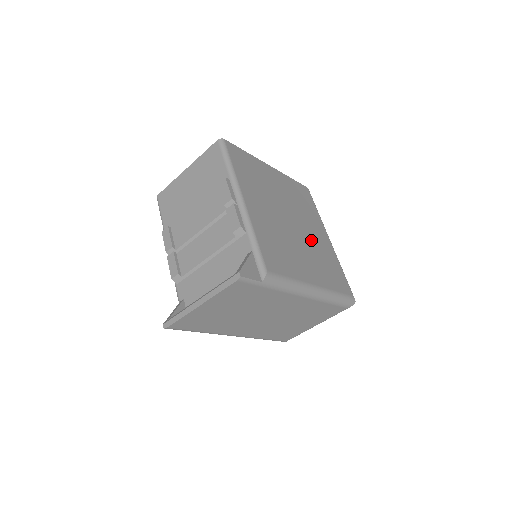
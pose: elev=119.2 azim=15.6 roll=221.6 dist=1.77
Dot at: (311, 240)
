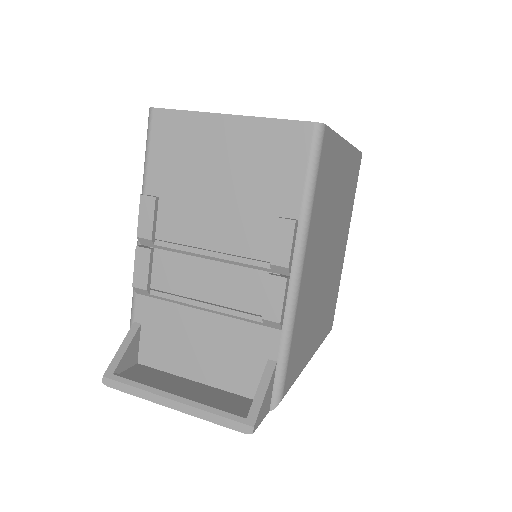
Dot at: (333, 269)
